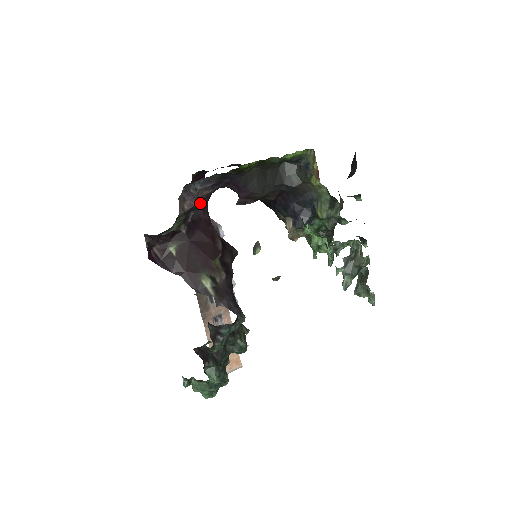
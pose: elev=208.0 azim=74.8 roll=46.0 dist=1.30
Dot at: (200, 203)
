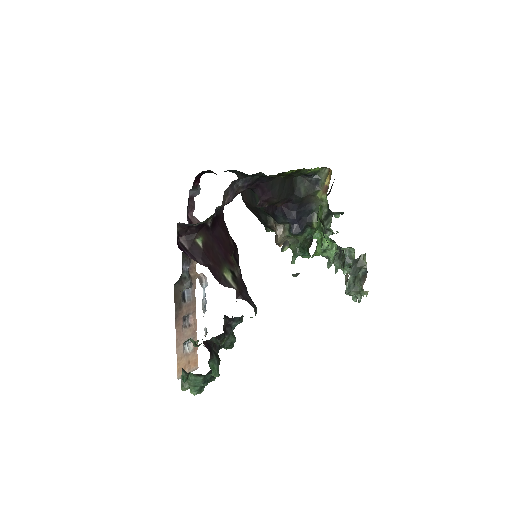
Dot at: occluded
